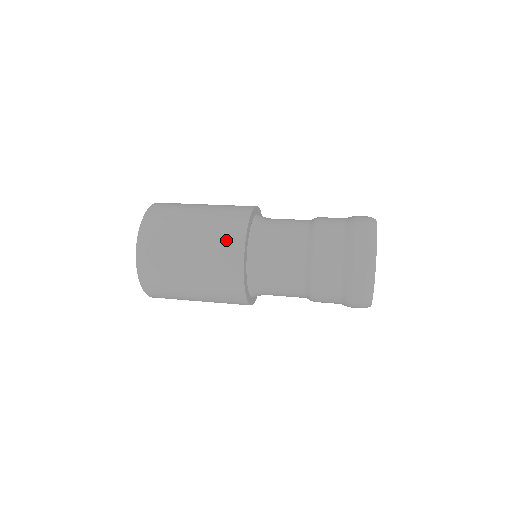
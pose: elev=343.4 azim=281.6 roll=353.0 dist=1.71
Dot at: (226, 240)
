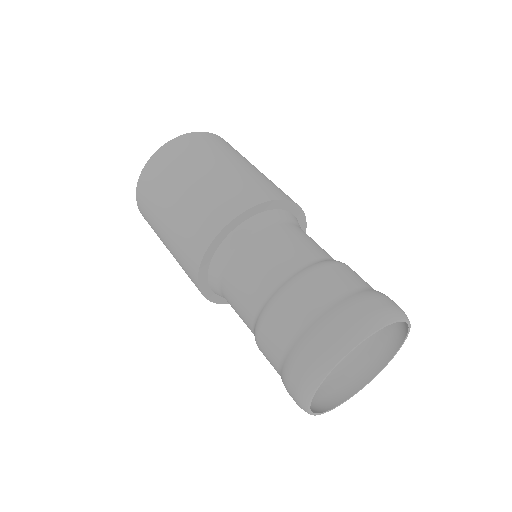
Dot at: (193, 236)
